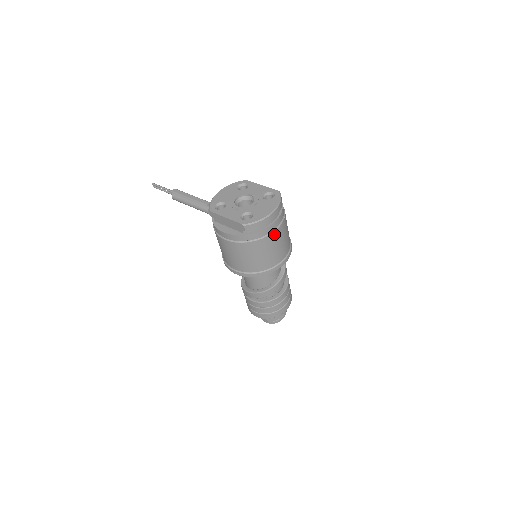
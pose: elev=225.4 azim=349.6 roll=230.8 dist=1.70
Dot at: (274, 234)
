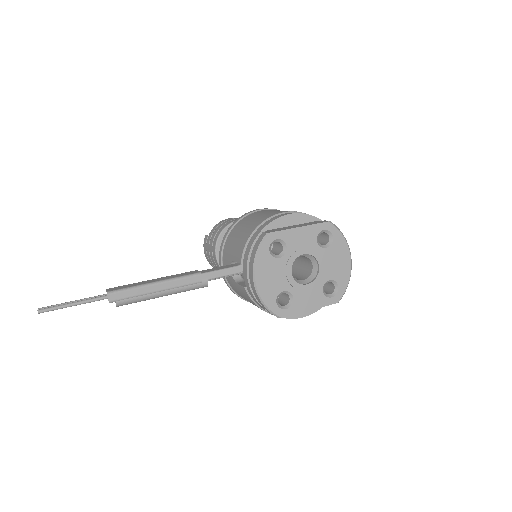
Dot at: occluded
